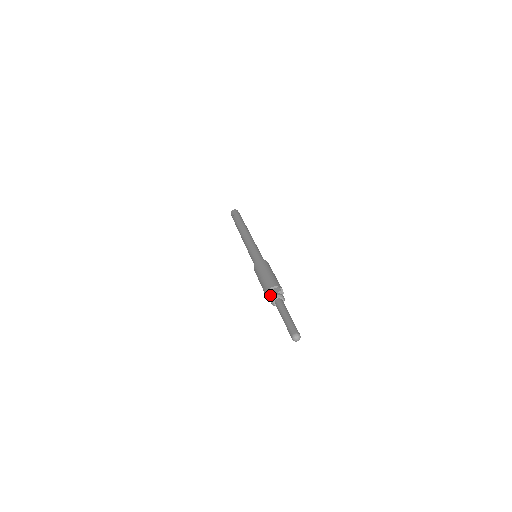
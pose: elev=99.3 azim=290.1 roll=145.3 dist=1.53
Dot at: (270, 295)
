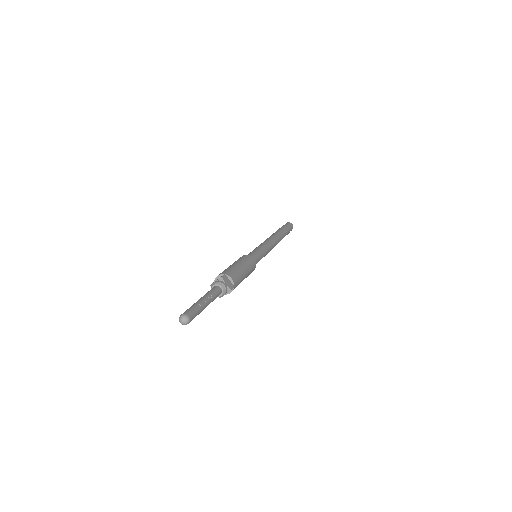
Dot at: (211, 285)
